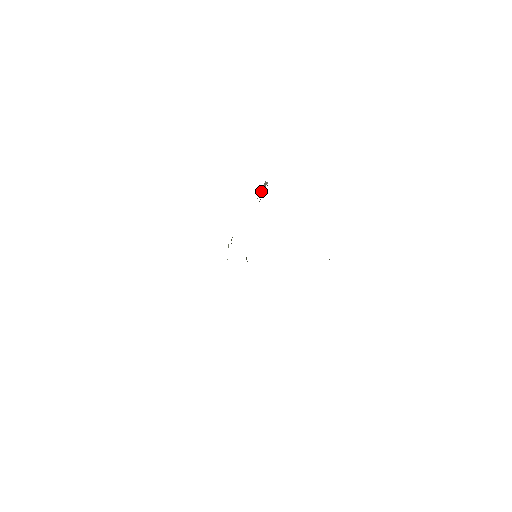
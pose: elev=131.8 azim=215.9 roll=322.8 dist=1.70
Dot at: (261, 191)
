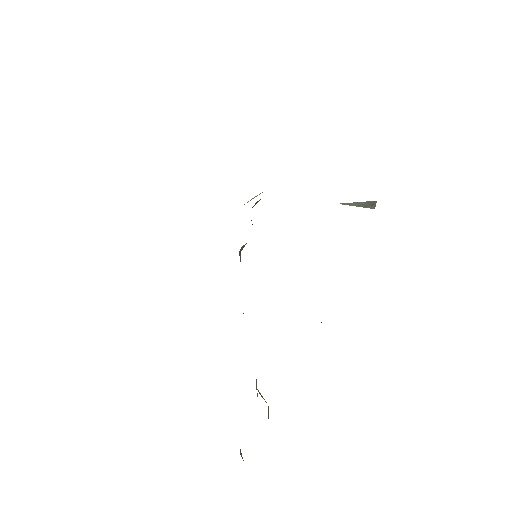
Dot at: (355, 203)
